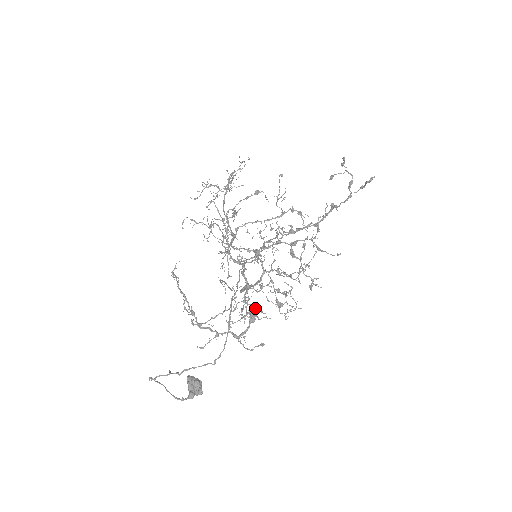
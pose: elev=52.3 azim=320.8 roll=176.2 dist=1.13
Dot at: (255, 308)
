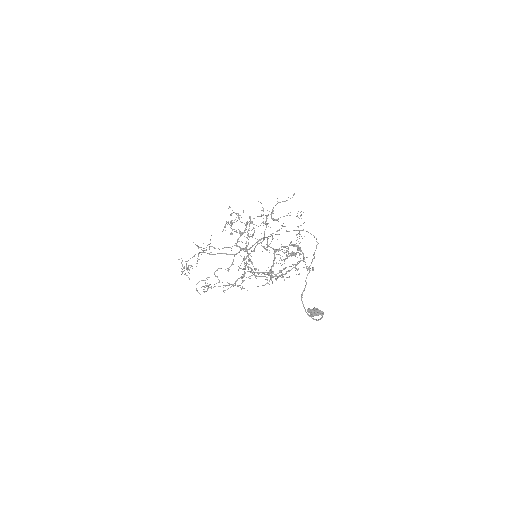
Dot at: (298, 226)
